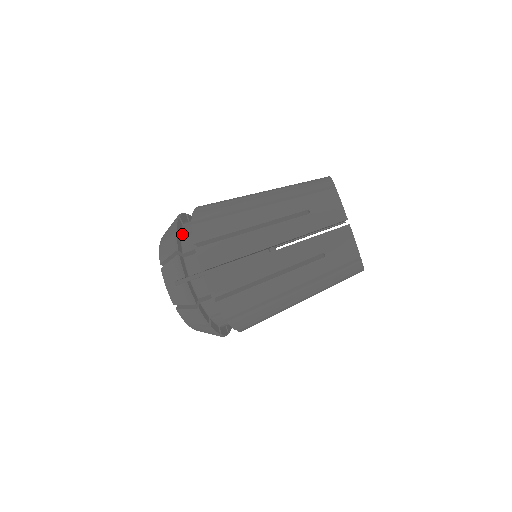
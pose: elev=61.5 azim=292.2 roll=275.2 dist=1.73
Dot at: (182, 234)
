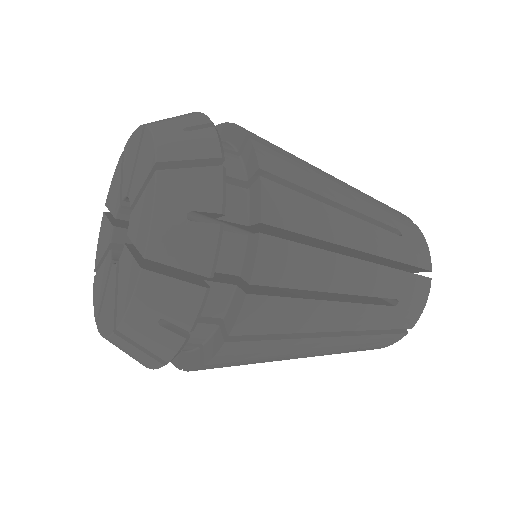
Dot at: occluded
